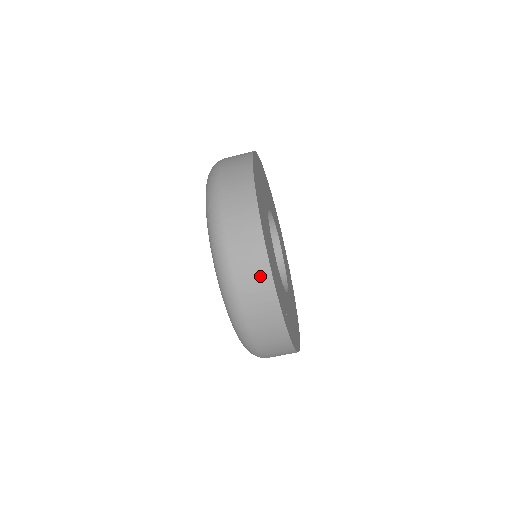
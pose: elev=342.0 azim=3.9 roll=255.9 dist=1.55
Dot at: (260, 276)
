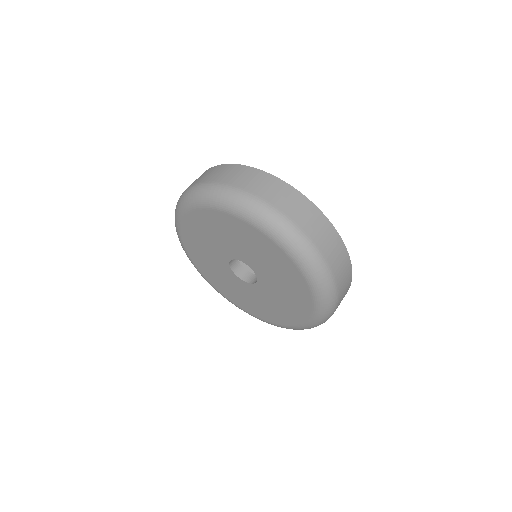
Dot at: (348, 277)
